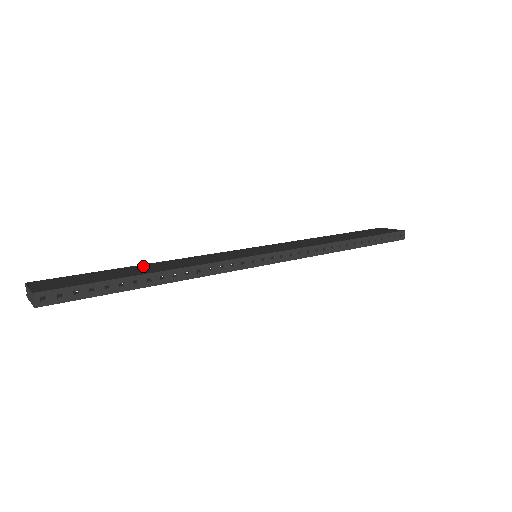
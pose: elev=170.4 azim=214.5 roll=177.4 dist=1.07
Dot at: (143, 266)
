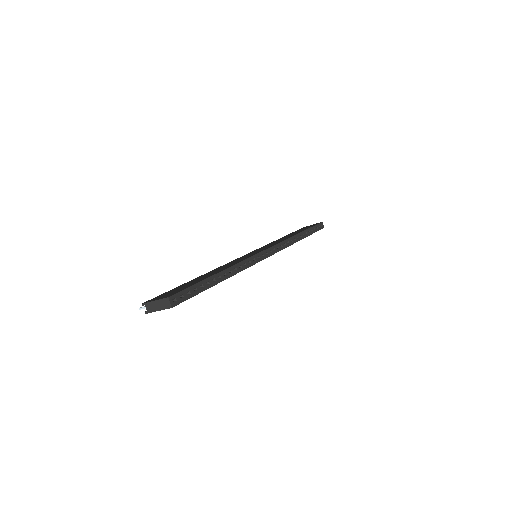
Dot at: (201, 276)
